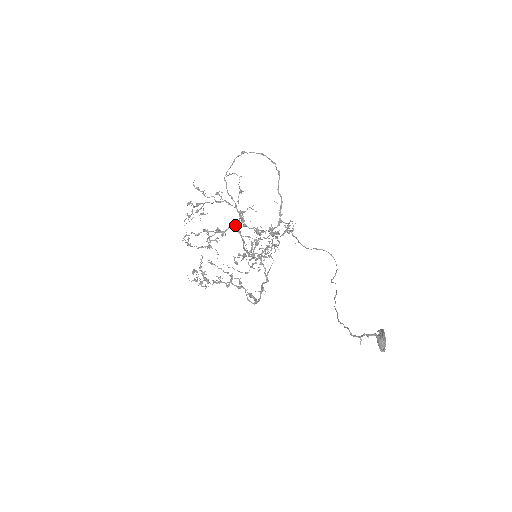
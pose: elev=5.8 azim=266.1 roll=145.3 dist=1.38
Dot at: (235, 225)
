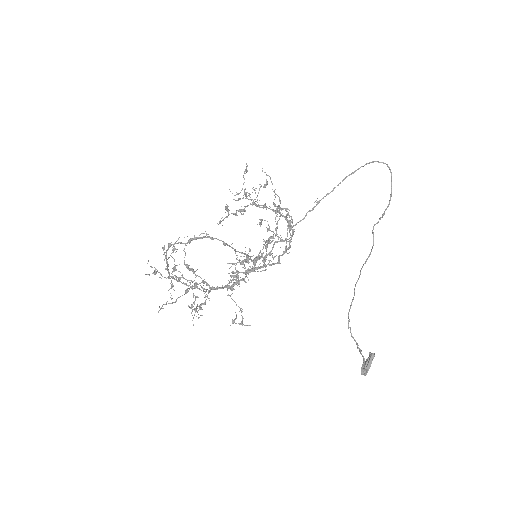
Dot at: (206, 285)
